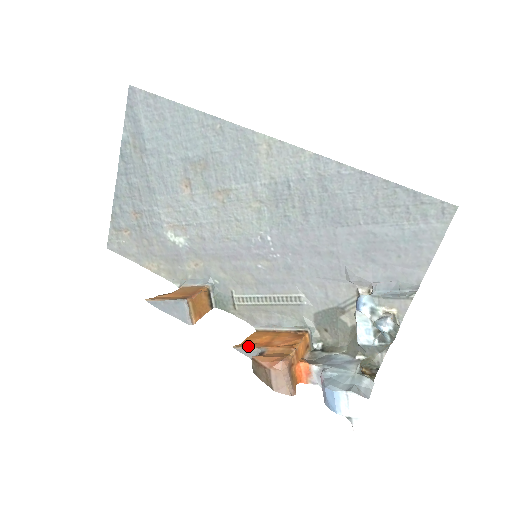
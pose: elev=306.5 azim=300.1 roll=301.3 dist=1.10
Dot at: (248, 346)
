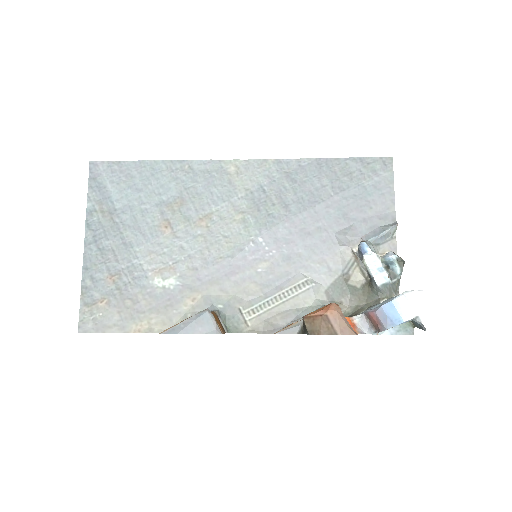
Dot at: (288, 326)
